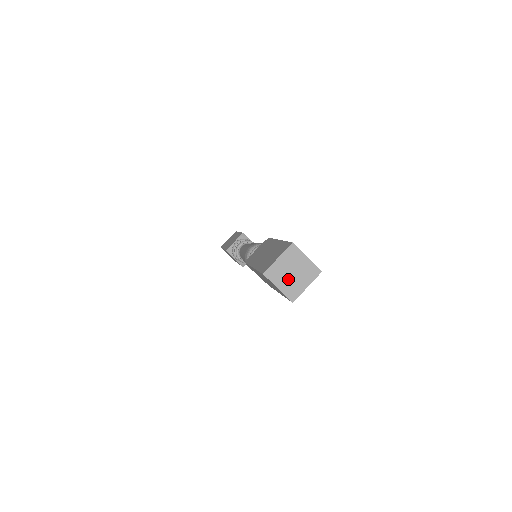
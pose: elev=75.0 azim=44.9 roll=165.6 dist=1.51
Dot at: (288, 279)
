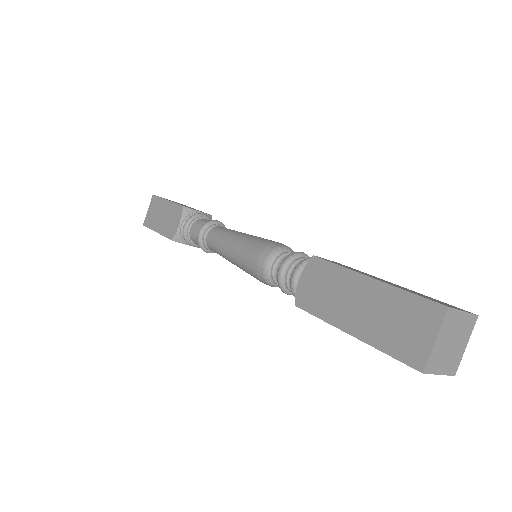
Dot at: (448, 355)
